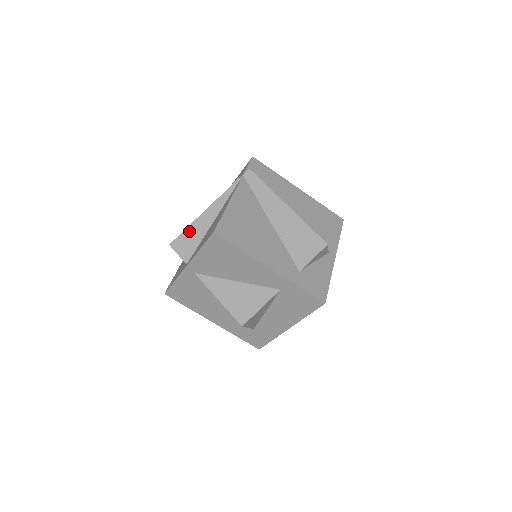
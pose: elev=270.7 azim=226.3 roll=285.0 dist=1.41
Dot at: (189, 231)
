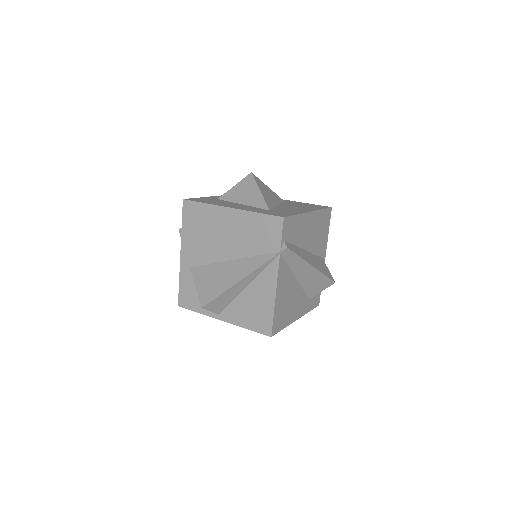
Dot at: (222, 297)
